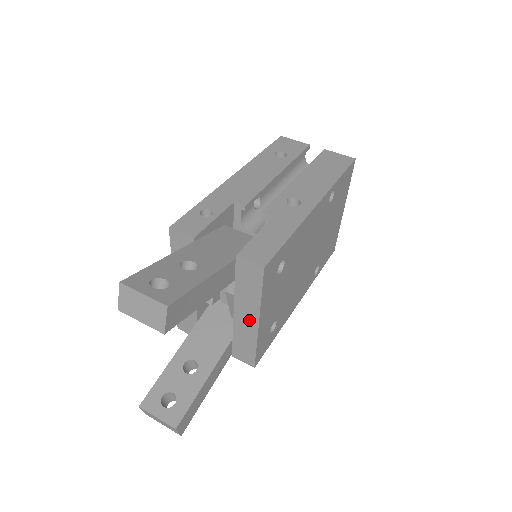
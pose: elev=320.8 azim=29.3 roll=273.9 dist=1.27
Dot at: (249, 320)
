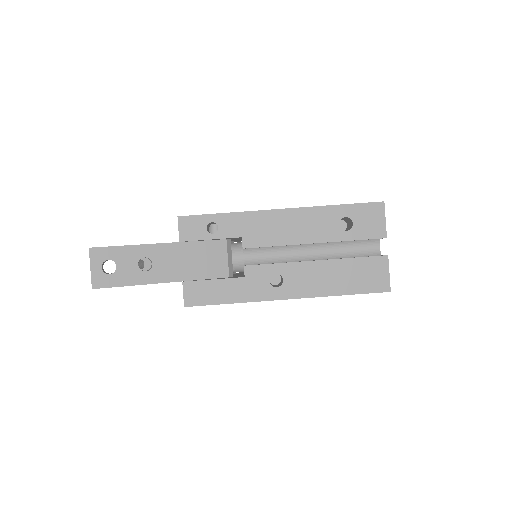
Dot at: occluded
